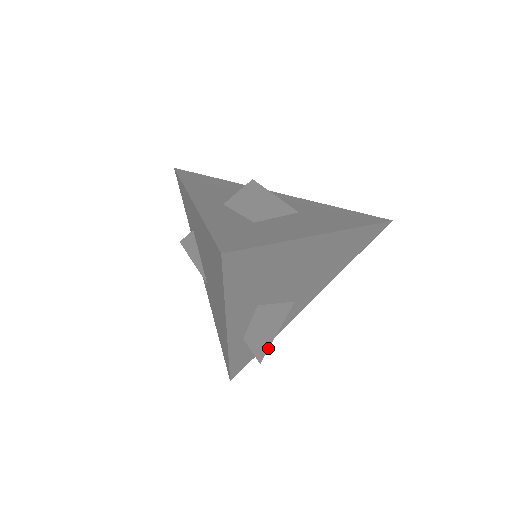
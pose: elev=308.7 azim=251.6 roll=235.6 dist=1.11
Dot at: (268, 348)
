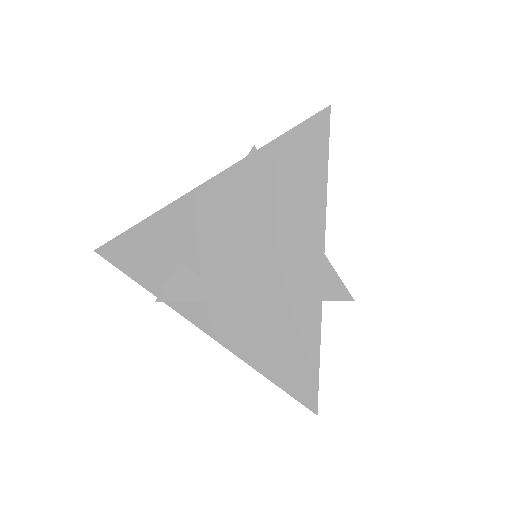
Dot at: occluded
